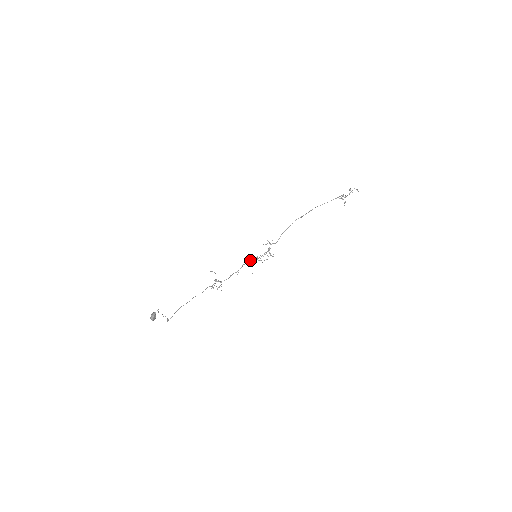
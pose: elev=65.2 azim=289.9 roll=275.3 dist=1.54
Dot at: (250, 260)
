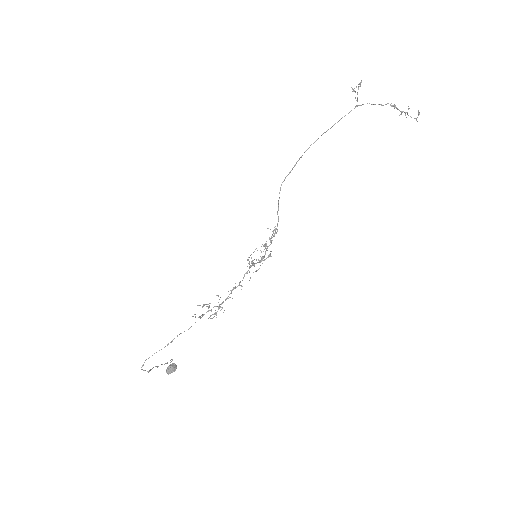
Dot at: (252, 264)
